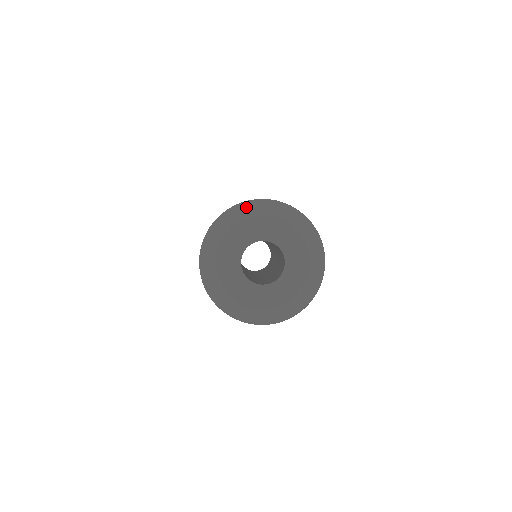
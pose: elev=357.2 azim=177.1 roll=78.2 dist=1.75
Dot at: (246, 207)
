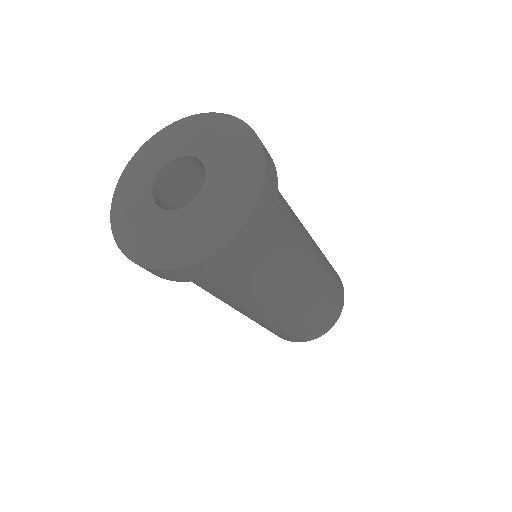
Dot at: (222, 119)
